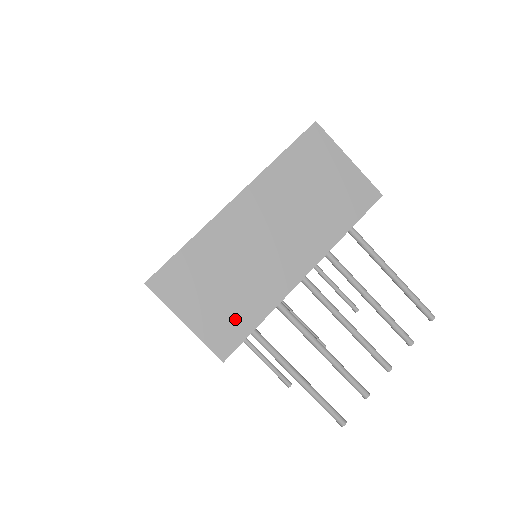
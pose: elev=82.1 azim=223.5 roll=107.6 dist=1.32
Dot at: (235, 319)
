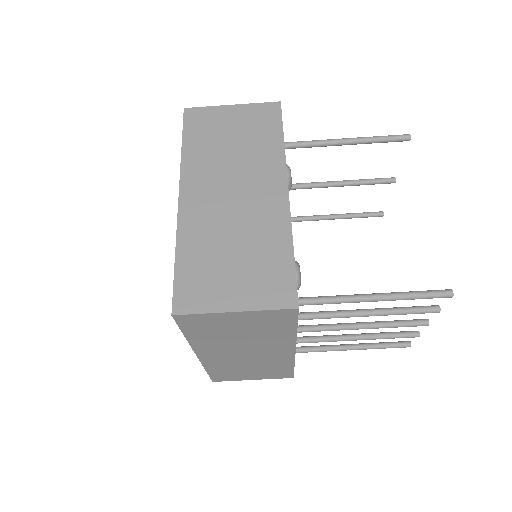
Dot at: (277, 372)
